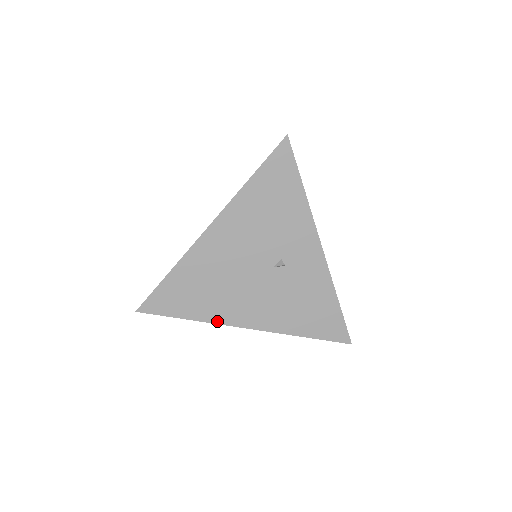
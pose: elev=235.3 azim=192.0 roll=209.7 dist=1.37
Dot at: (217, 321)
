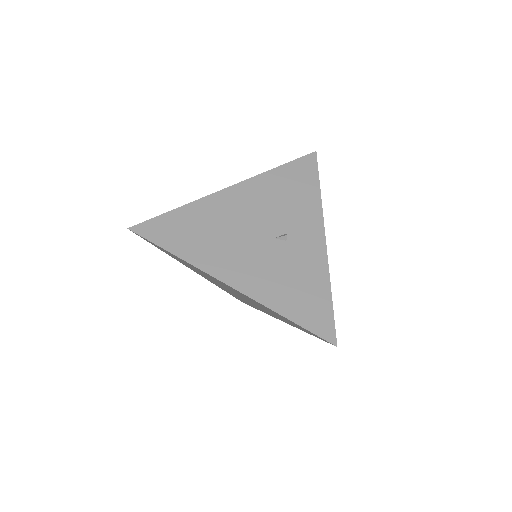
Dot at: (201, 267)
